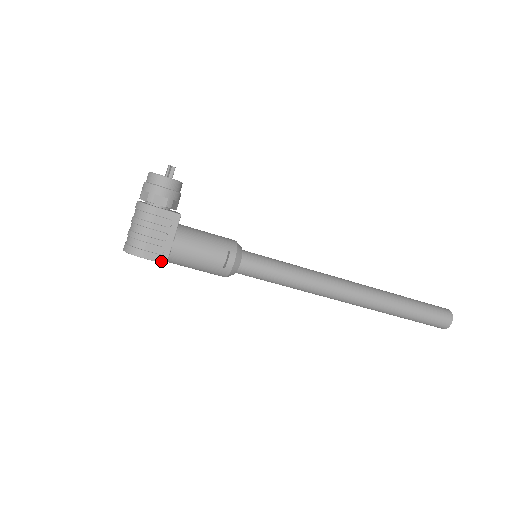
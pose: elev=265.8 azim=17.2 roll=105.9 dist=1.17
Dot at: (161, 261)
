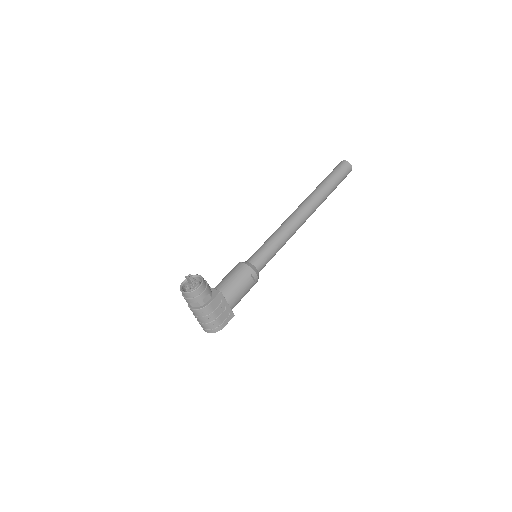
Dot at: (232, 317)
